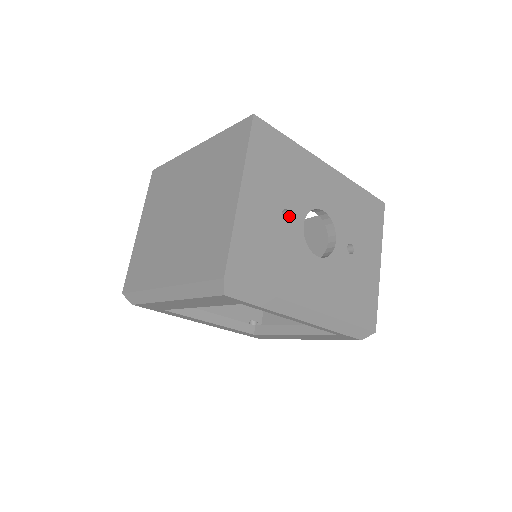
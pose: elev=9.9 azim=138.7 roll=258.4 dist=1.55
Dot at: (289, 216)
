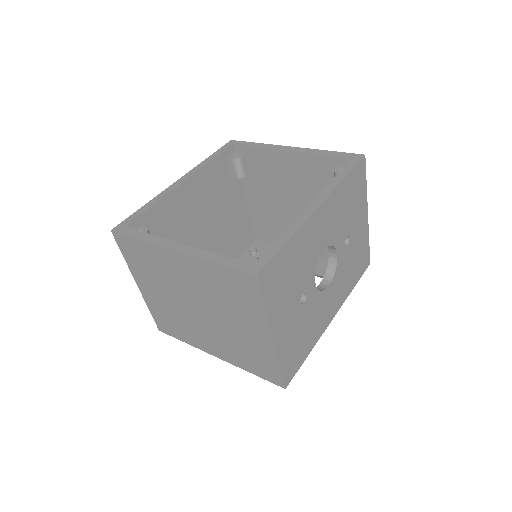
Dot at: (305, 294)
